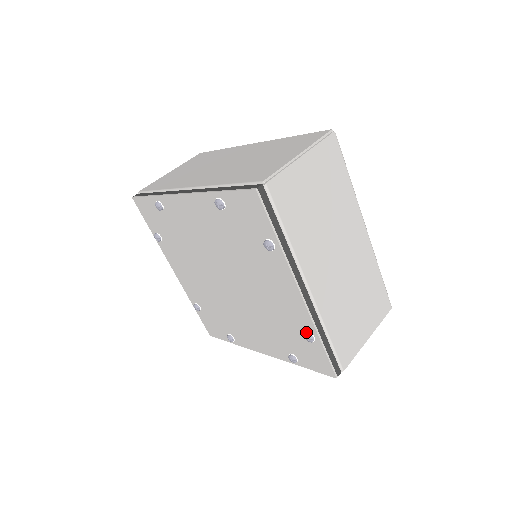
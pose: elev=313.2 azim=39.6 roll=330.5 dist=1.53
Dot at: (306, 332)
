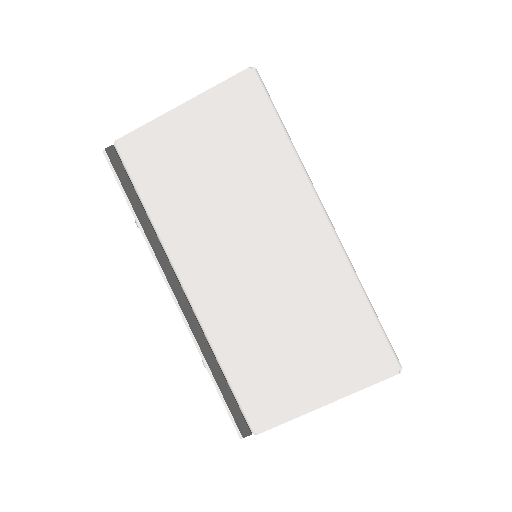
Dot at: occluded
